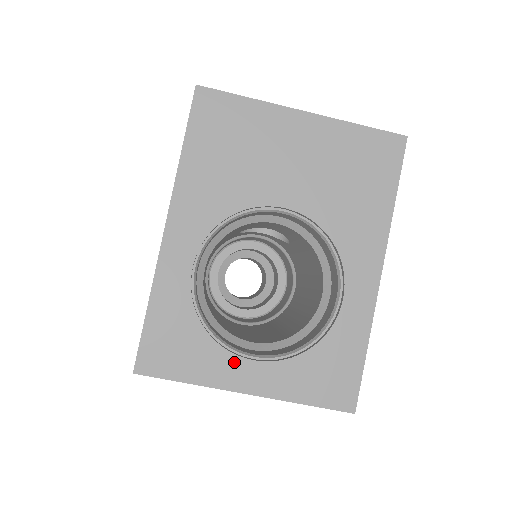
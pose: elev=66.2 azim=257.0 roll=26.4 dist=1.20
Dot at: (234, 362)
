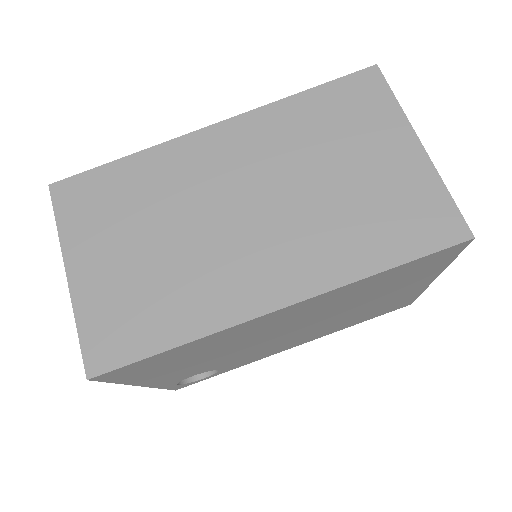
Dot at: occluded
